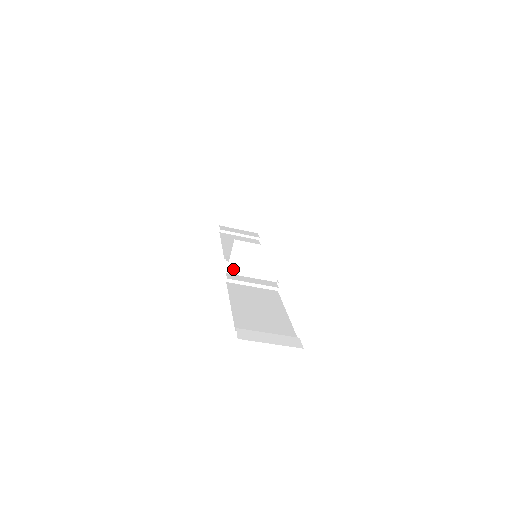
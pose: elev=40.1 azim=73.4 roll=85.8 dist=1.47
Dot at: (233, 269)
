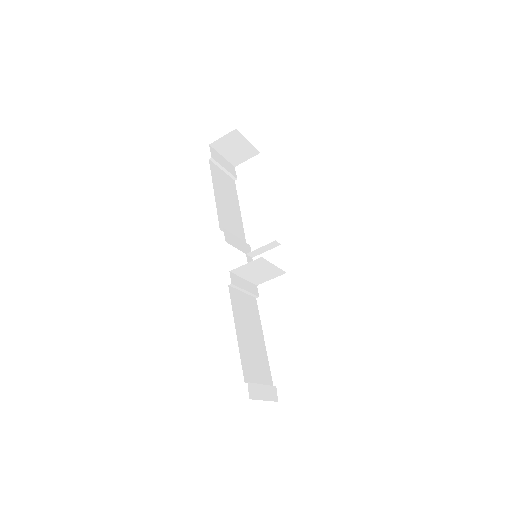
Dot at: (237, 271)
